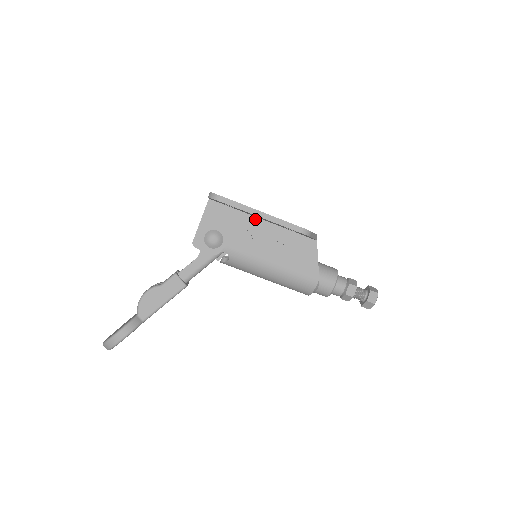
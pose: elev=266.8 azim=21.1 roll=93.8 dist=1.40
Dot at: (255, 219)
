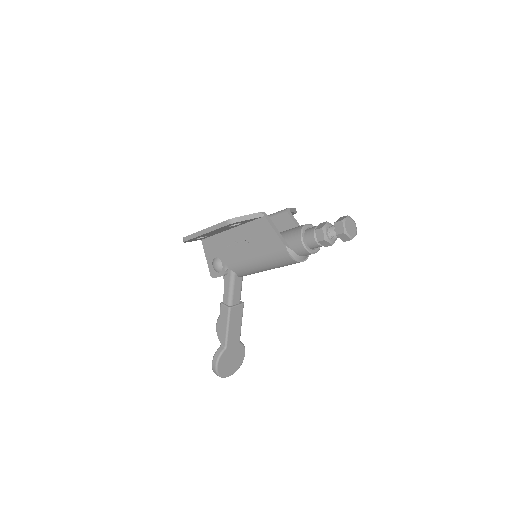
Dot at: (226, 232)
